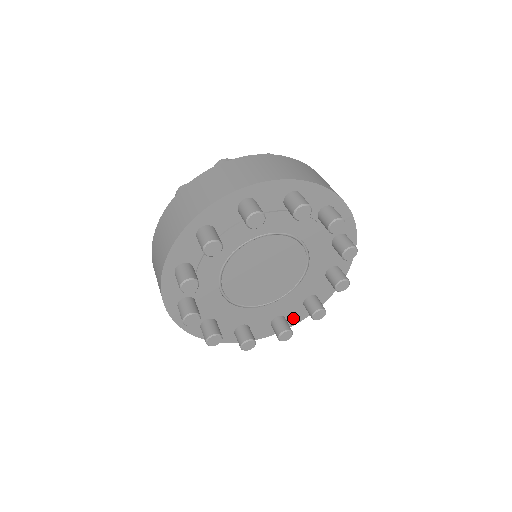
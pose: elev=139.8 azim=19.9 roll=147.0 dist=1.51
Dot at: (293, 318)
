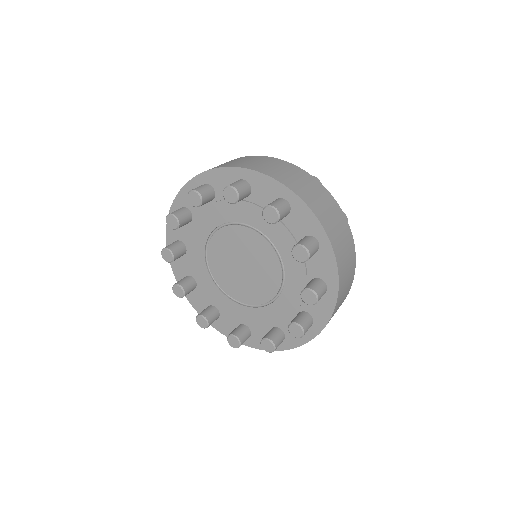
Dot at: occluded
